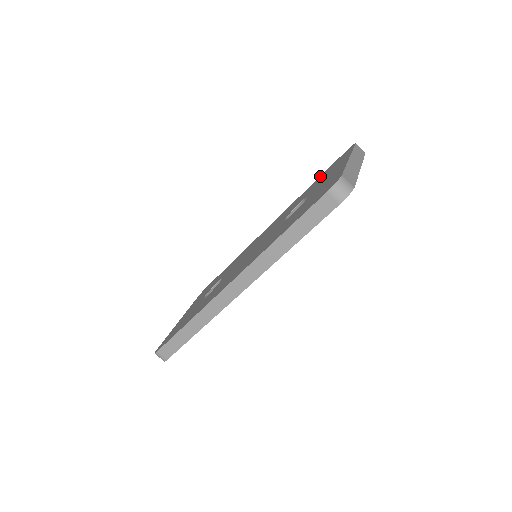
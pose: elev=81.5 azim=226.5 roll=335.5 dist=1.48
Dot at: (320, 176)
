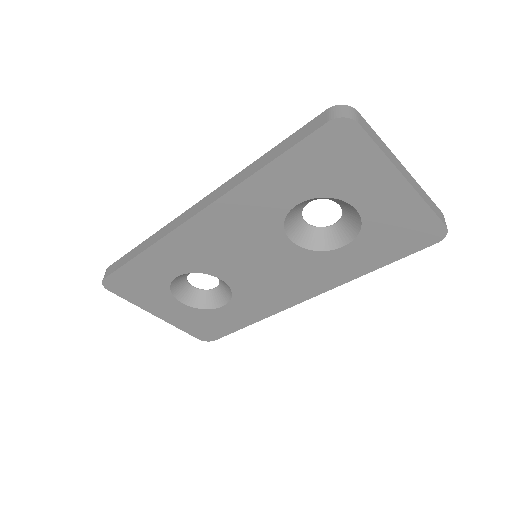
Dot at: occluded
